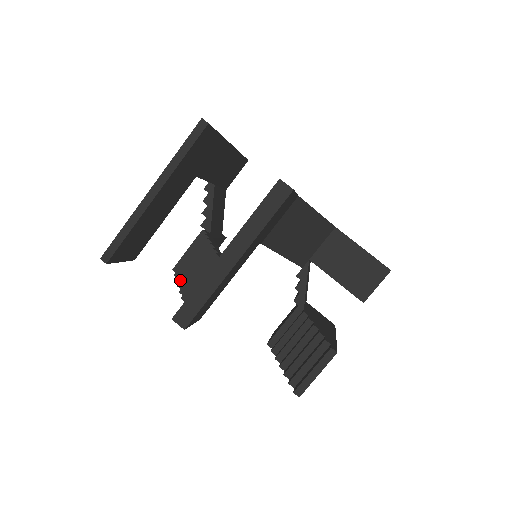
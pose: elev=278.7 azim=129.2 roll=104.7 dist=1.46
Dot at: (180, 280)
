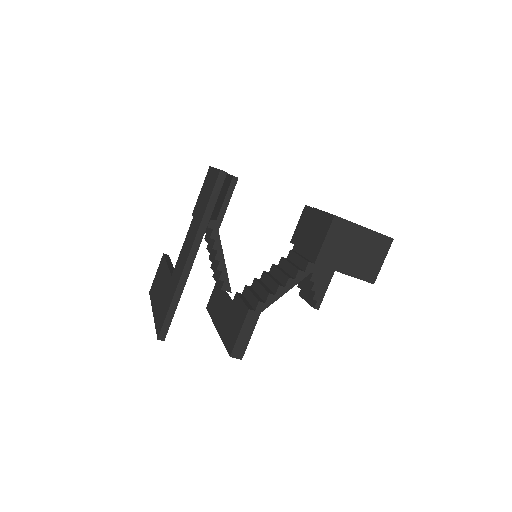
Dot at: occluded
